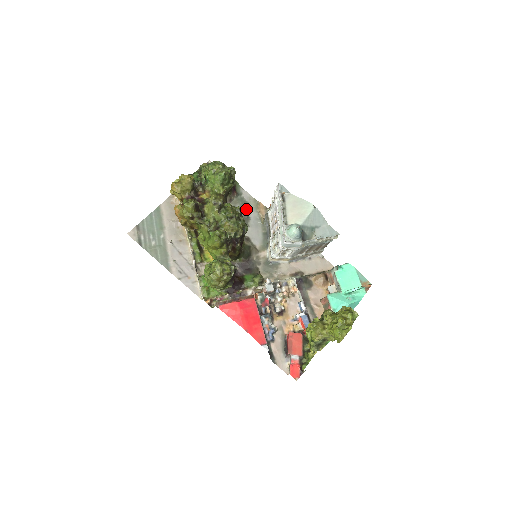
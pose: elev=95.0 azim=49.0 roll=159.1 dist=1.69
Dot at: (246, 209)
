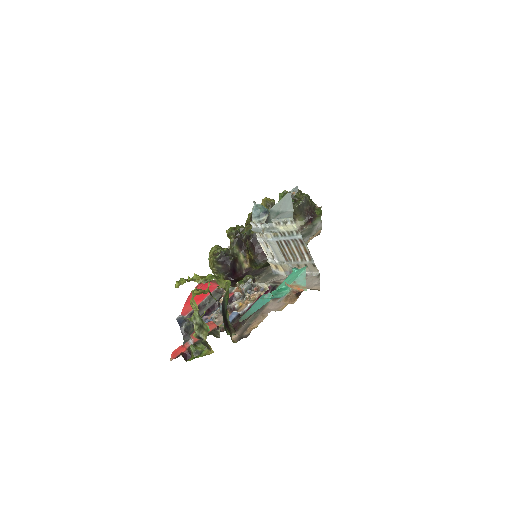
Dot at: (306, 235)
